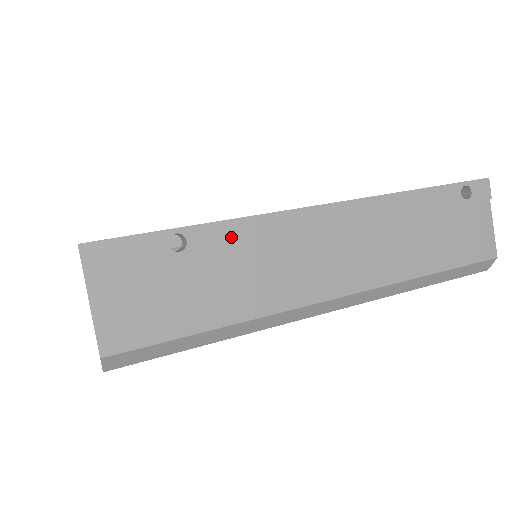
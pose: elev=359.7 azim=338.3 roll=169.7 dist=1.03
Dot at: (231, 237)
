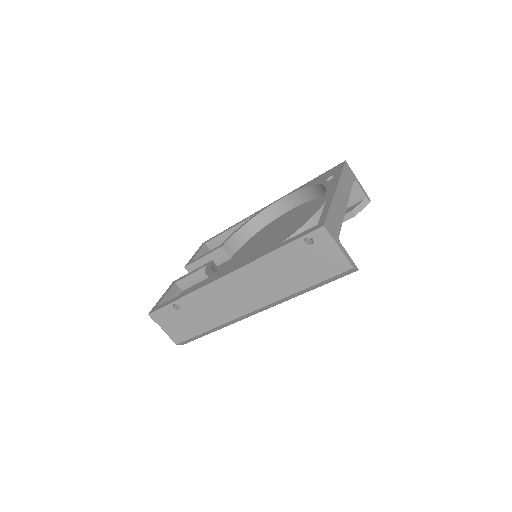
Dot at: (193, 300)
